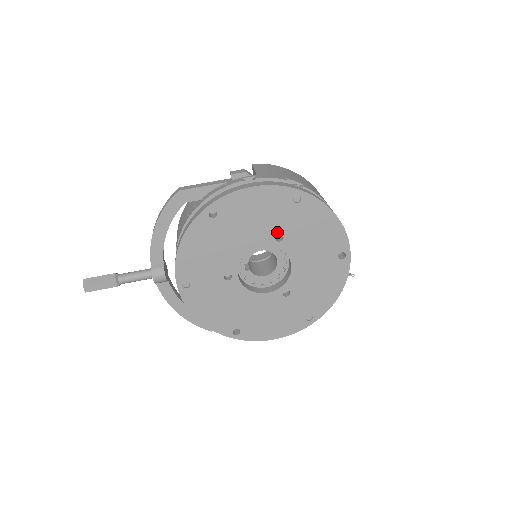
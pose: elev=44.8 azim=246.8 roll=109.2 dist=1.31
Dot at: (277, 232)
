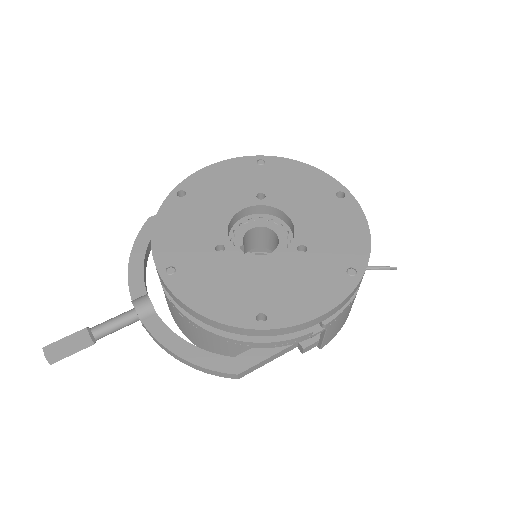
Dot at: (256, 192)
